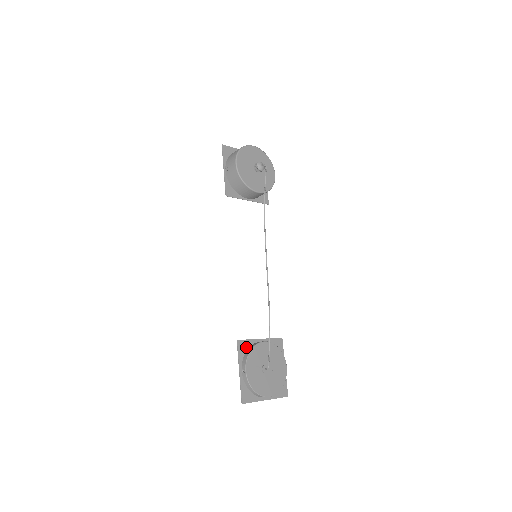
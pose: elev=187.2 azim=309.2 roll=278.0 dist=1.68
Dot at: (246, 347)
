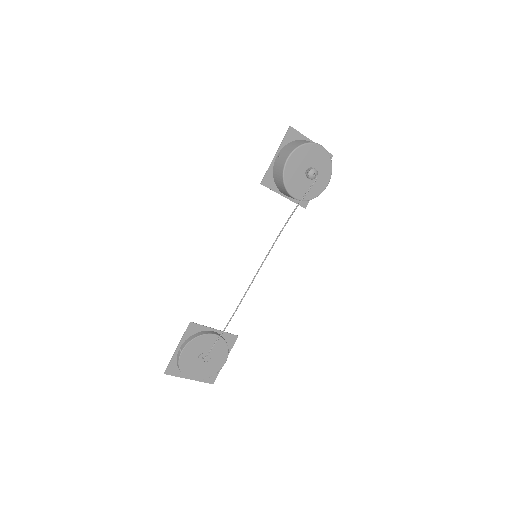
Dot at: (196, 331)
